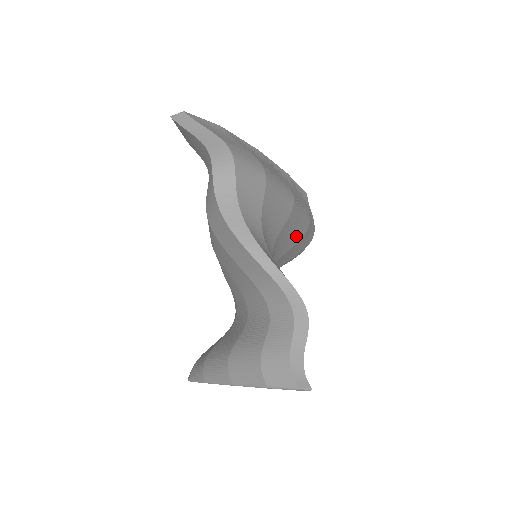
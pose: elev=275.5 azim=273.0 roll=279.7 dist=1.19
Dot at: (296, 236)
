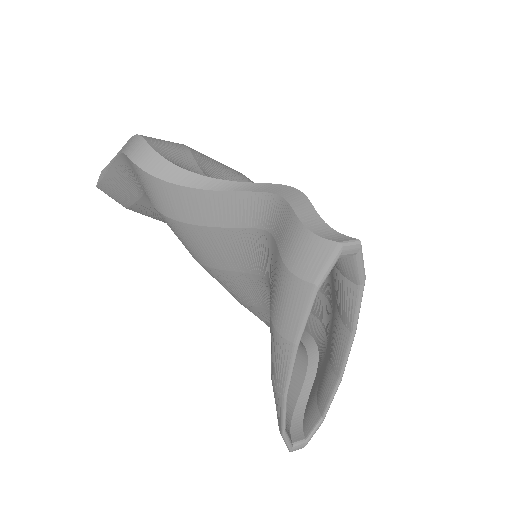
Dot at: occluded
